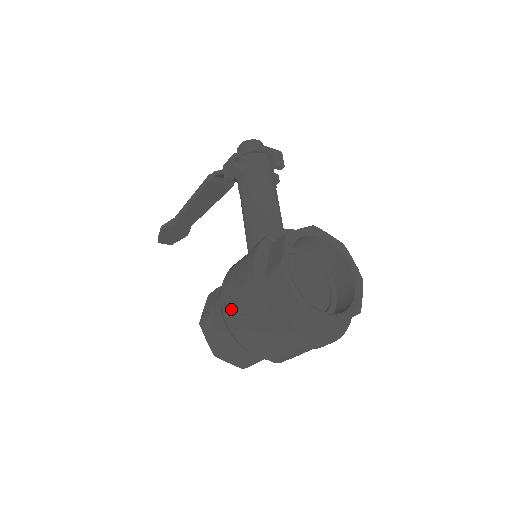
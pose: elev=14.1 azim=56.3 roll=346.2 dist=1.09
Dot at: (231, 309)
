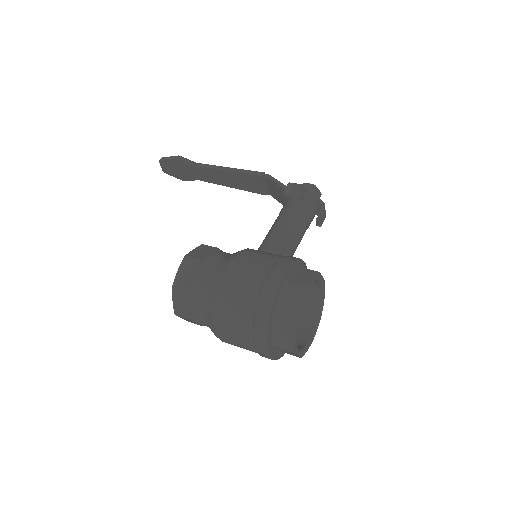
Dot at: (238, 275)
